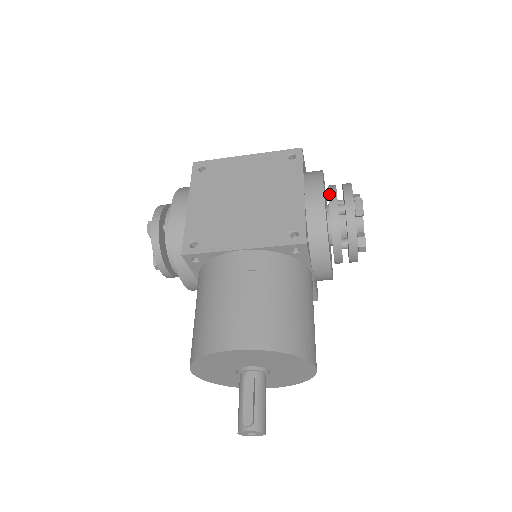
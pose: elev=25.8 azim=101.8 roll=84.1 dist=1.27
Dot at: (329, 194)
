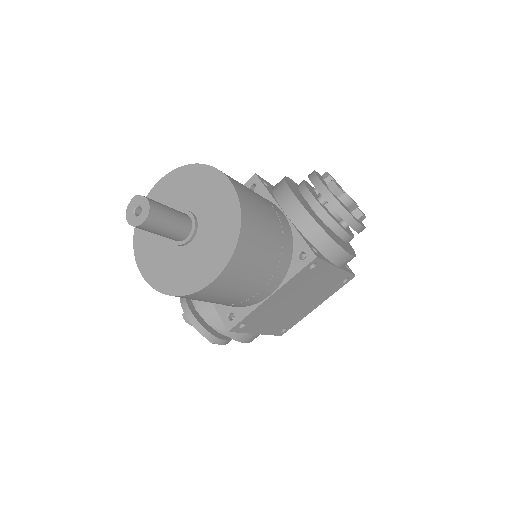
Dot at: occluded
